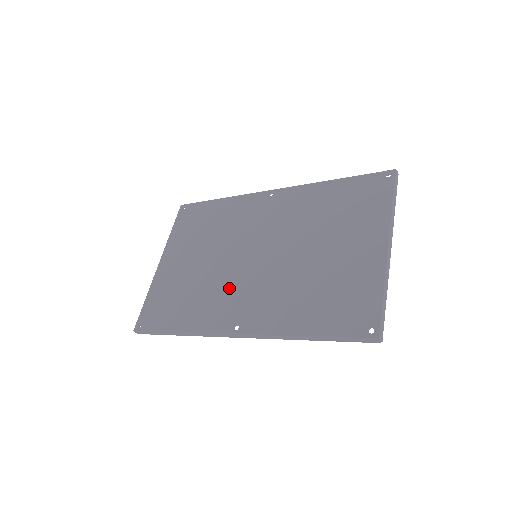
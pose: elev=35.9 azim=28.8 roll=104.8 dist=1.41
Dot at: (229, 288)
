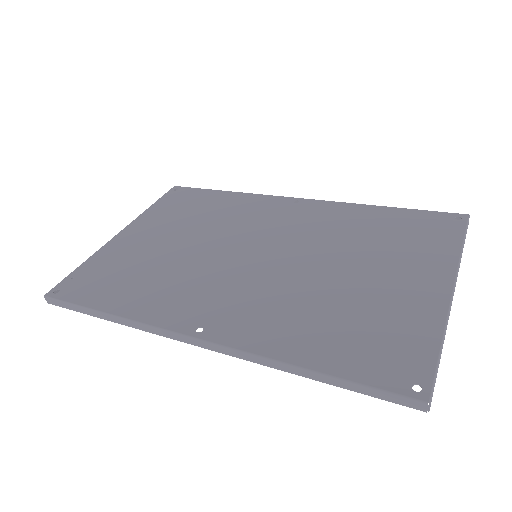
Dot at: (205, 280)
